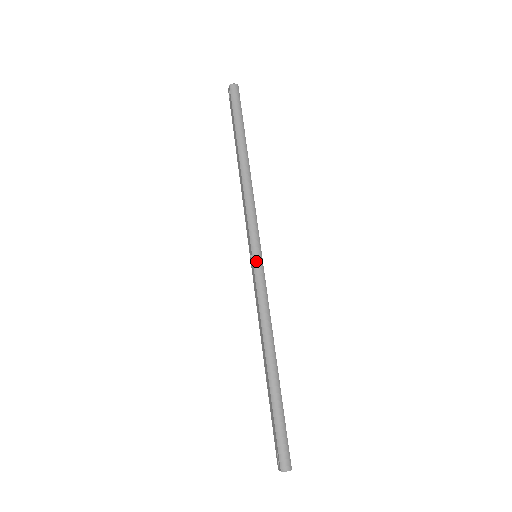
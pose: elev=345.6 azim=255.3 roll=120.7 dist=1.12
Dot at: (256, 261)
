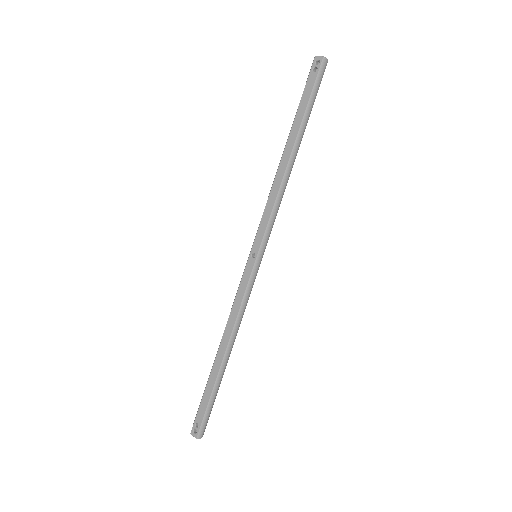
Dot at: (258, 265)
